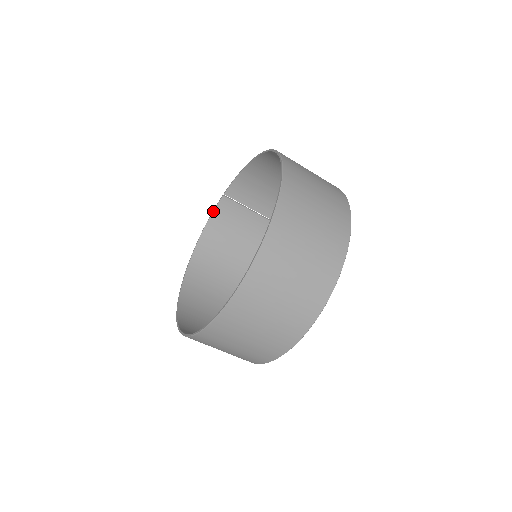
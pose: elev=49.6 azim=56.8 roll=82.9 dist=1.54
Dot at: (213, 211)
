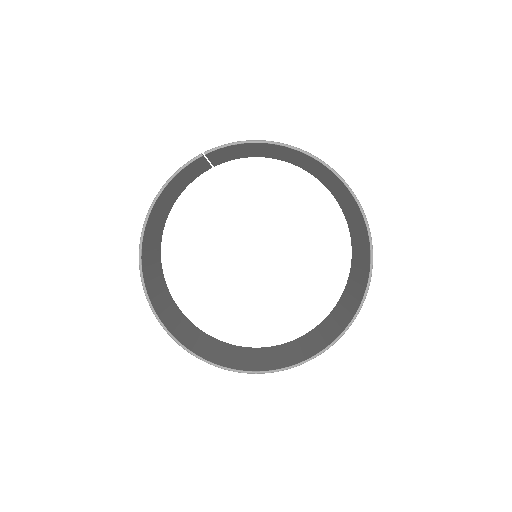
Dot at: (180, 171)
